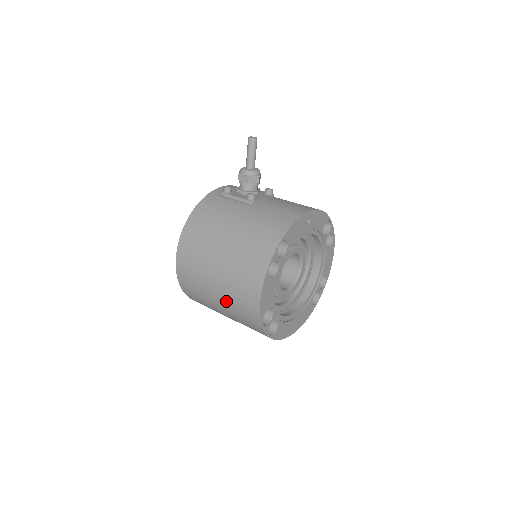
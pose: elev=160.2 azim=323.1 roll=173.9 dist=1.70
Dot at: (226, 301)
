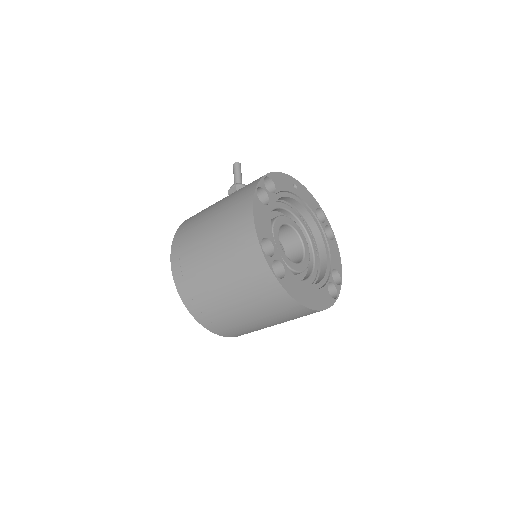
Dot at: (222, 253)
